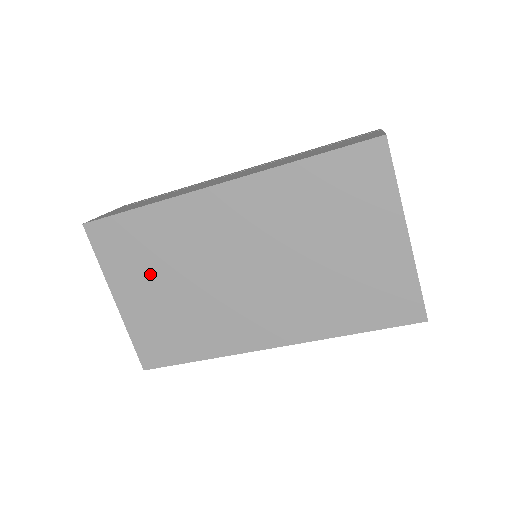
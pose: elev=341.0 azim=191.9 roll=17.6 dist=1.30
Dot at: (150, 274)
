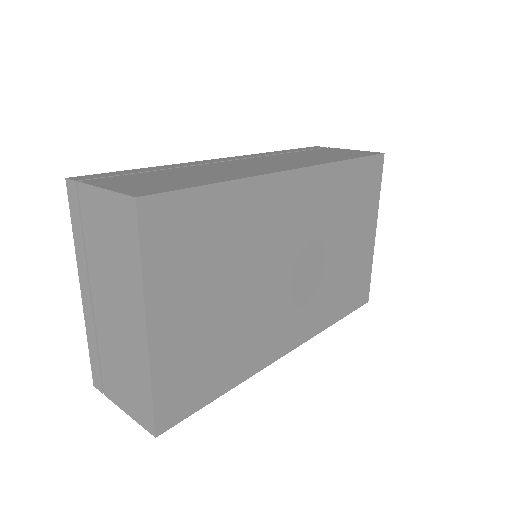
Dot at: (206, 280)
